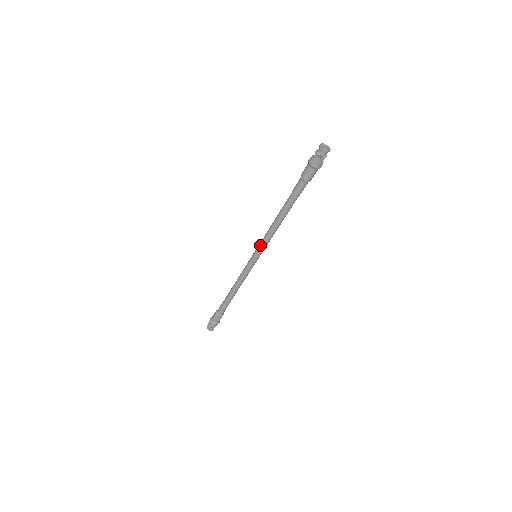
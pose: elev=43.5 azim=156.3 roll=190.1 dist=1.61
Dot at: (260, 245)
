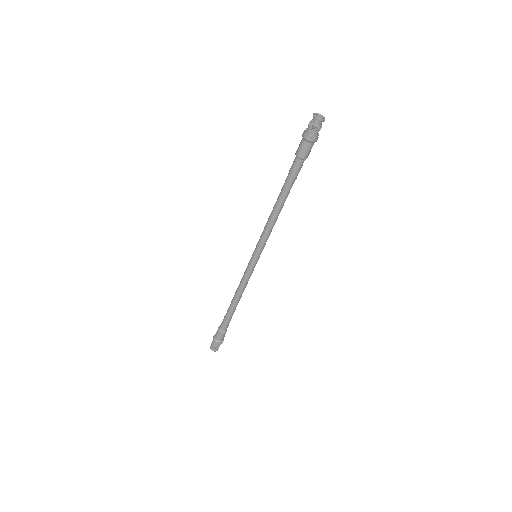
Dot at: (262, 244)
